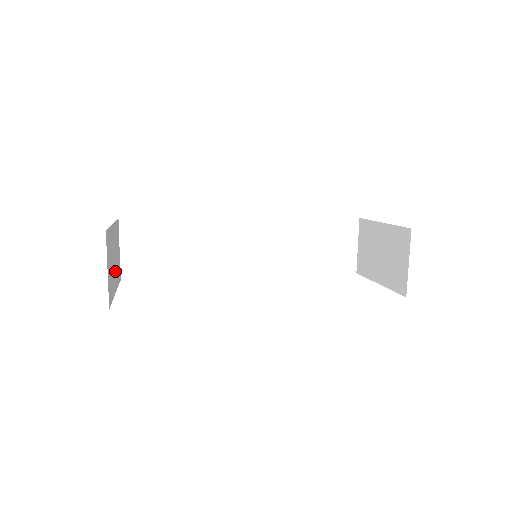
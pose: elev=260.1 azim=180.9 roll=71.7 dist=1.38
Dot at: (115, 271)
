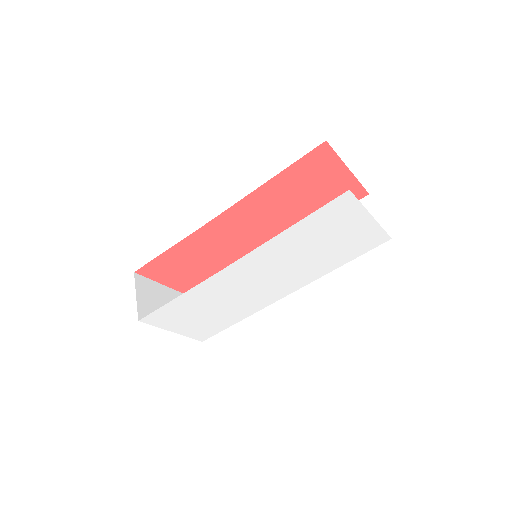
Dot at: occluded
